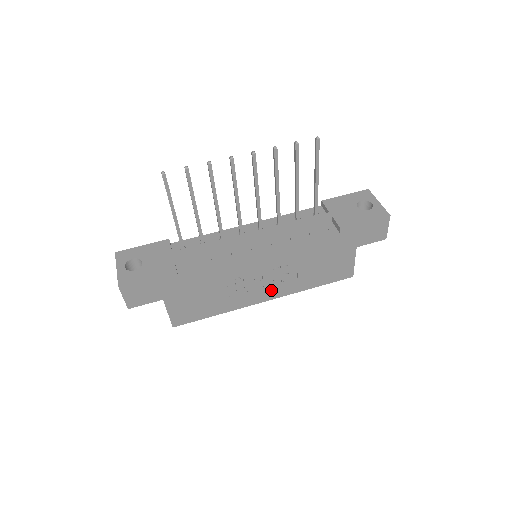
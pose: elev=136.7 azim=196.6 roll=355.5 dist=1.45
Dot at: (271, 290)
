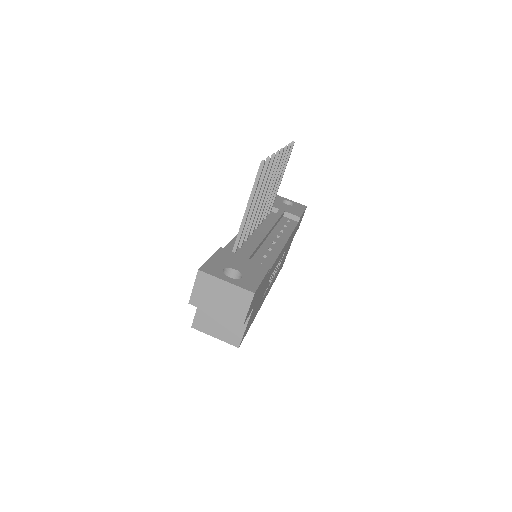
Dot at: (270, 285)
